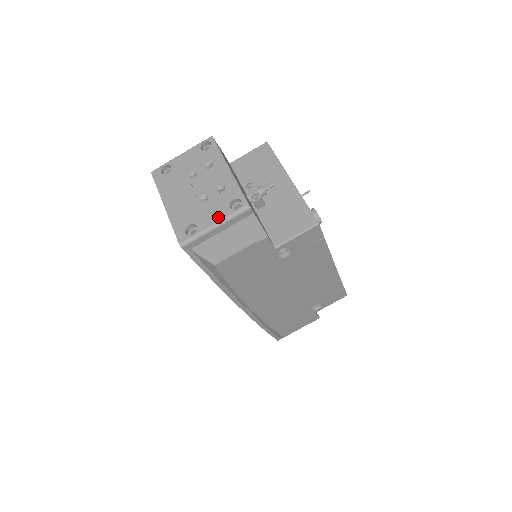
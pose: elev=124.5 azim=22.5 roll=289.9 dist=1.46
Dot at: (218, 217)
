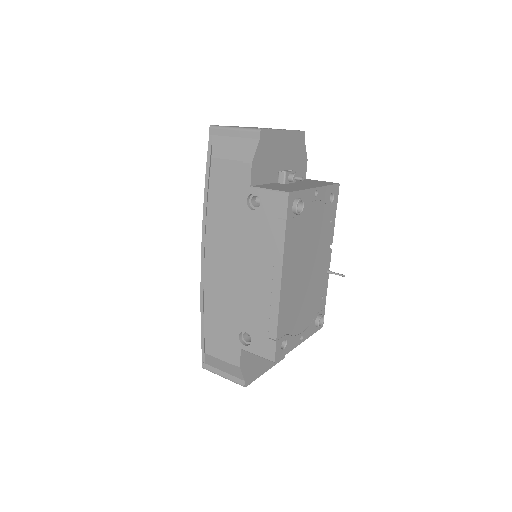
Dot at: (243, 127)
